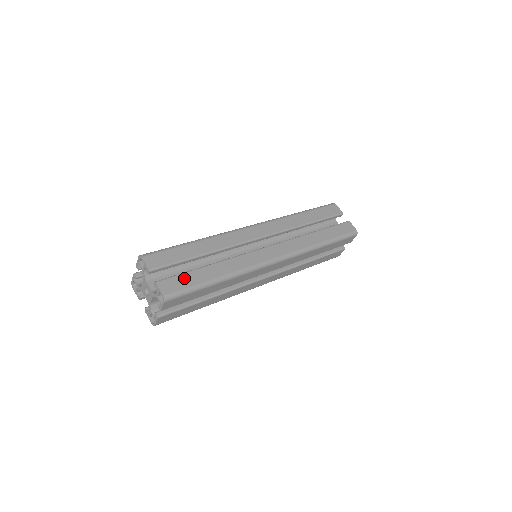
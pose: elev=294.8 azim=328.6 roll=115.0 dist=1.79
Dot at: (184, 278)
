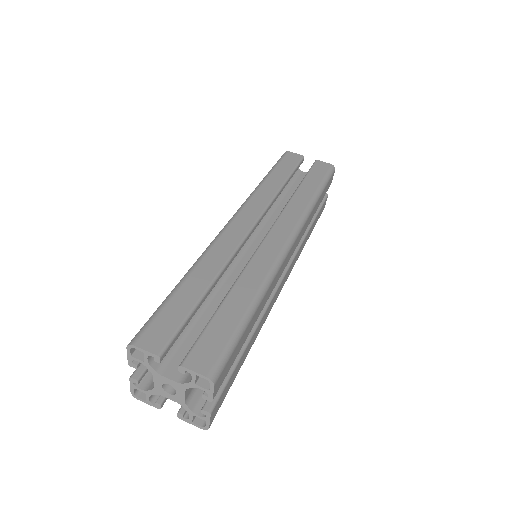
Dot at: (212, 334)
